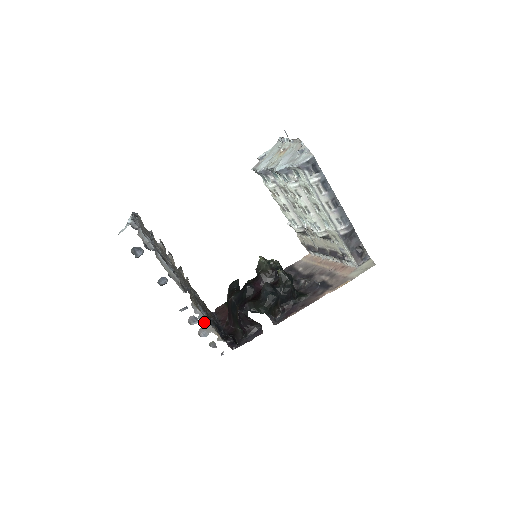
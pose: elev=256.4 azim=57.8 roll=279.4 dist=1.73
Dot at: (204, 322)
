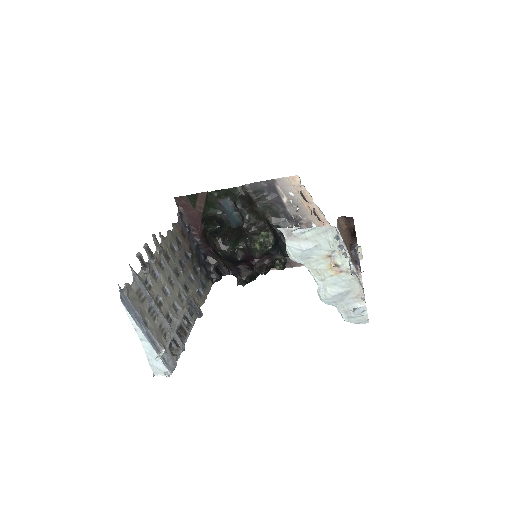
Dot at: occluded
